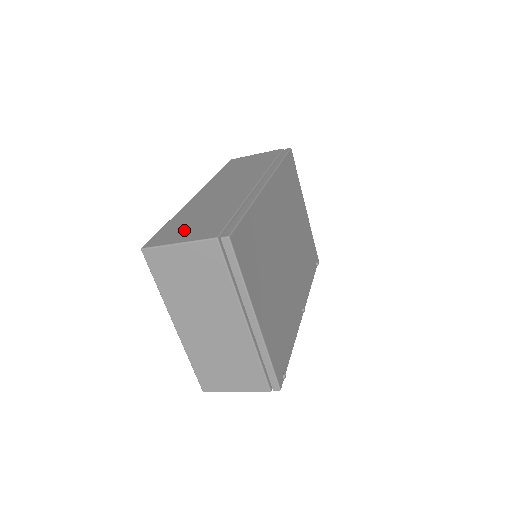
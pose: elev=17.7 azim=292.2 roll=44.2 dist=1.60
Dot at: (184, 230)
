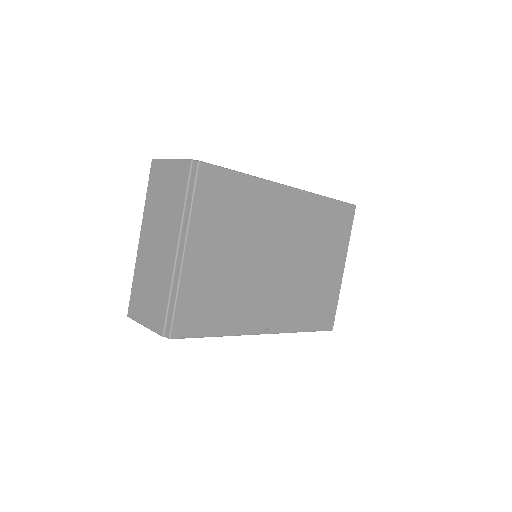
Dot at: occluded
